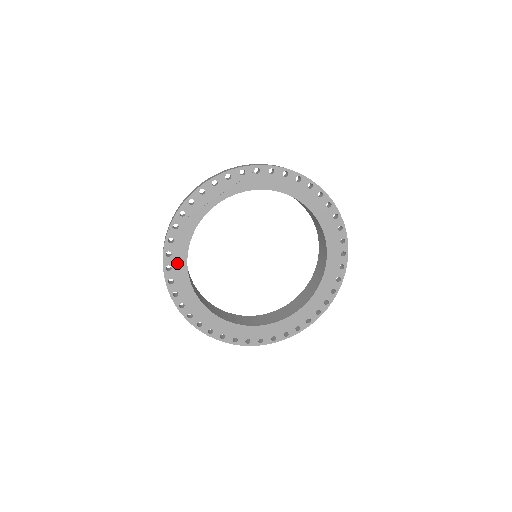
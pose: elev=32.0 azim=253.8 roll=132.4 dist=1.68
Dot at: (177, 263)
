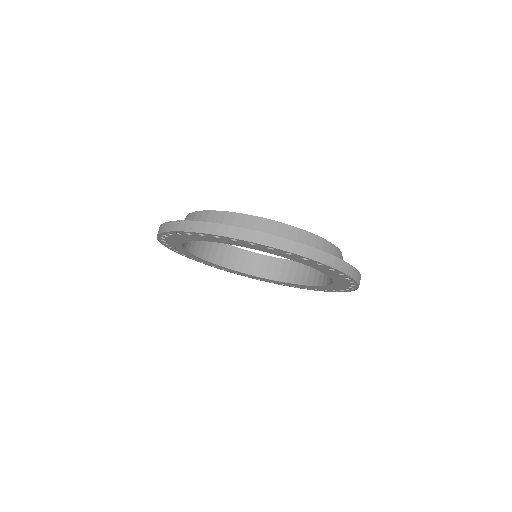
Dot at: (204, 261)
